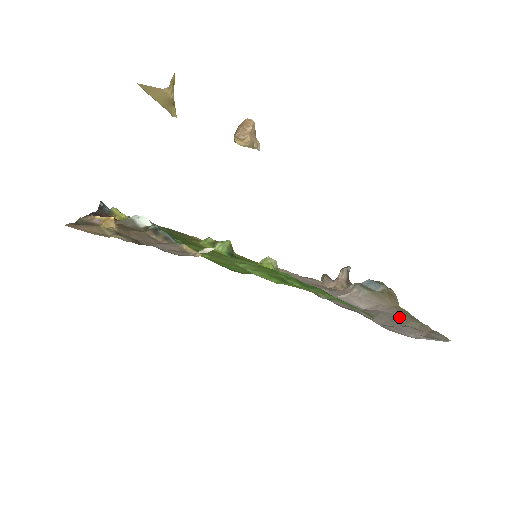
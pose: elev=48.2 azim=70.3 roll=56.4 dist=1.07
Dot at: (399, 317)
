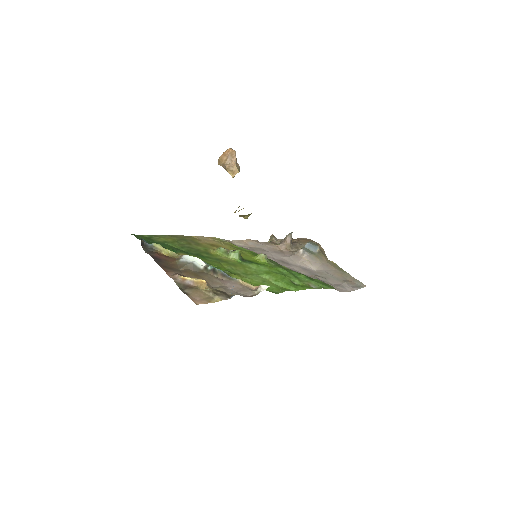
Dot at: (336, 273)
